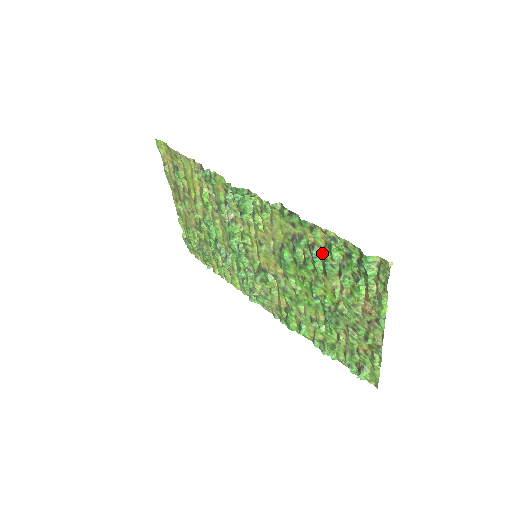
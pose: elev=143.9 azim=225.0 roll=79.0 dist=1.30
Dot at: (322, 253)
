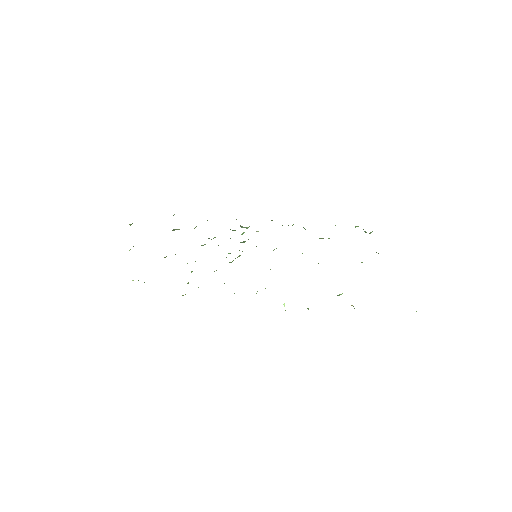
Dot at: occluded
